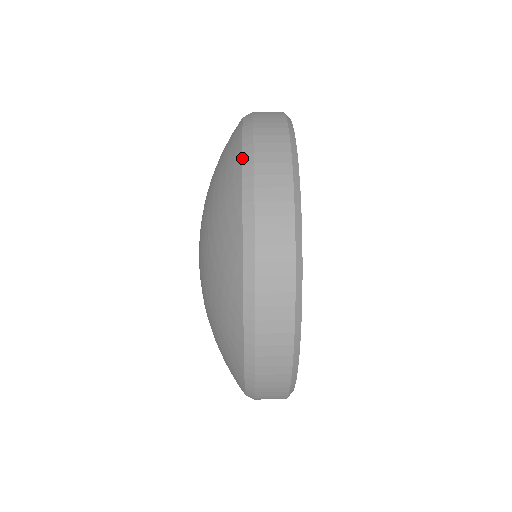
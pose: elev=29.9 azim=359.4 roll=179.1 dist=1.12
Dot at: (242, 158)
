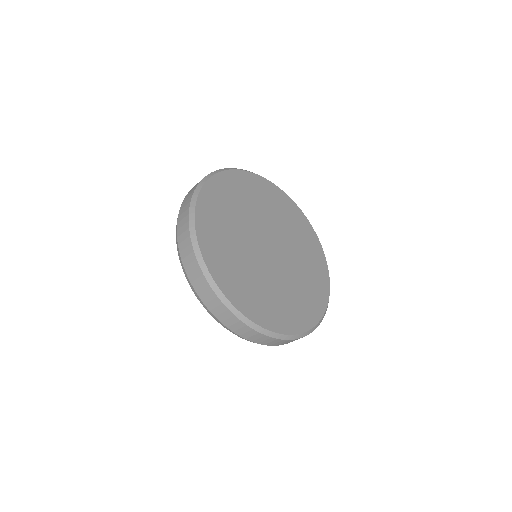
Dot at: (176, 242)
